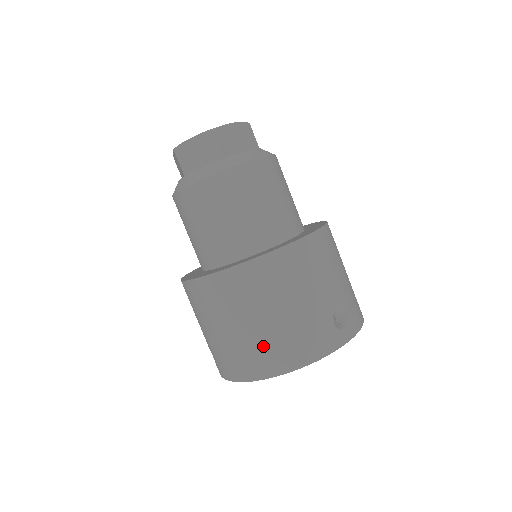
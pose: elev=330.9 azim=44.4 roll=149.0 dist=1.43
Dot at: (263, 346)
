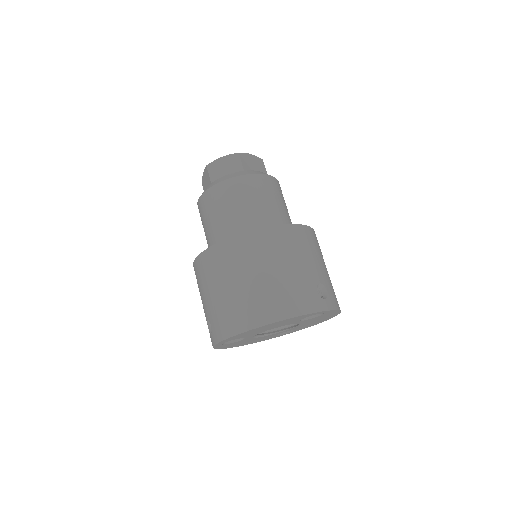
Dot at: (259, 298)
